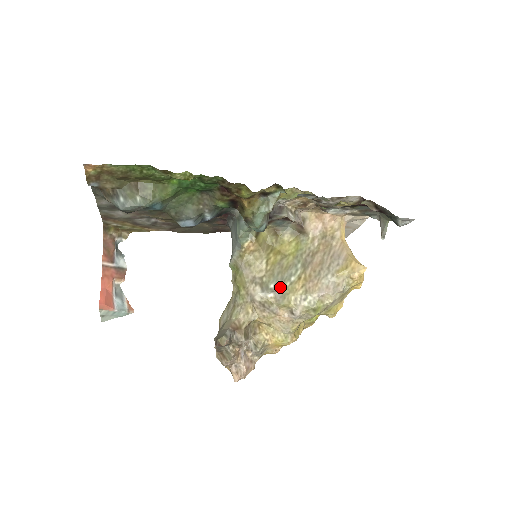
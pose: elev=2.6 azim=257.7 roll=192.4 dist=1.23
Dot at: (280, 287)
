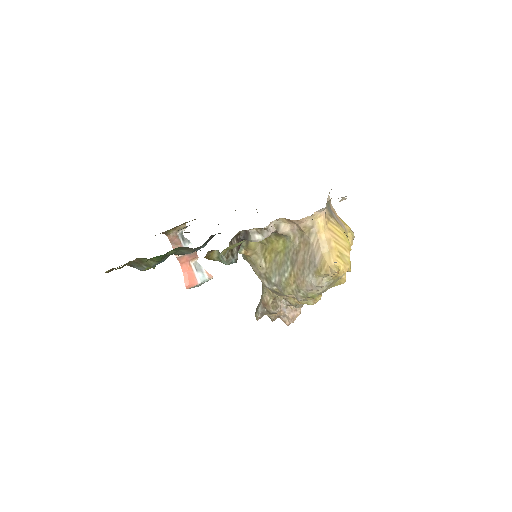
Dot at: (279, 282)
